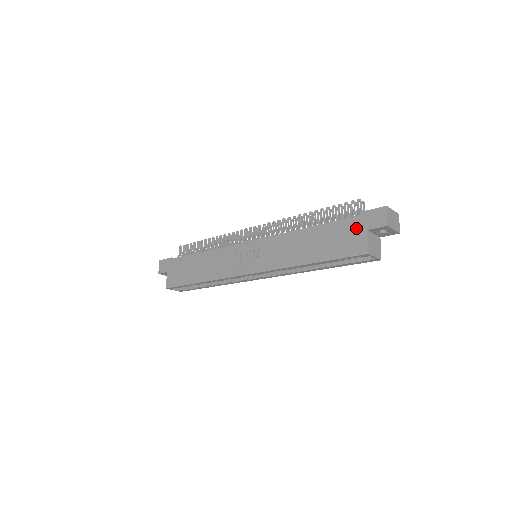
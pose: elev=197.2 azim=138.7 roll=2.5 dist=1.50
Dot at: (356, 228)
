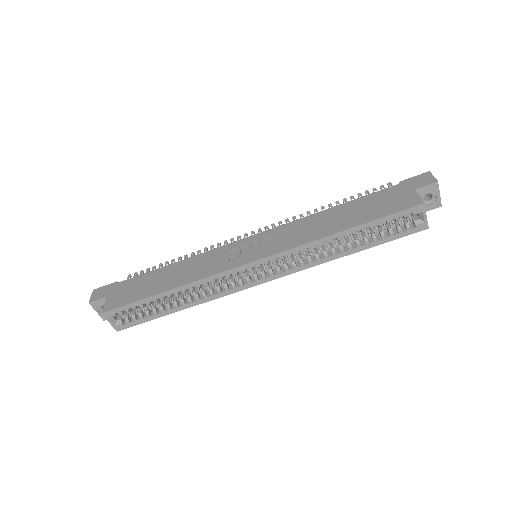
Dot at: (400, 191)
